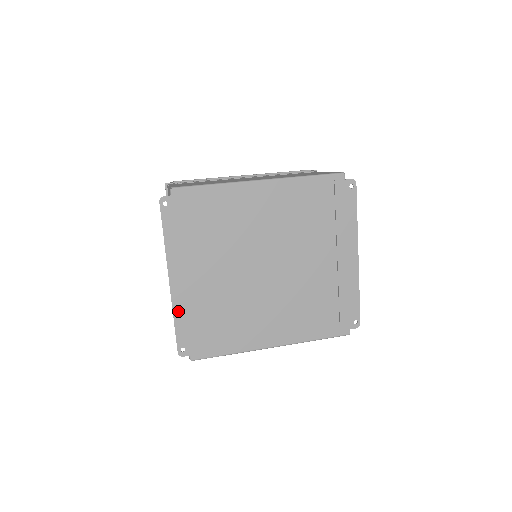
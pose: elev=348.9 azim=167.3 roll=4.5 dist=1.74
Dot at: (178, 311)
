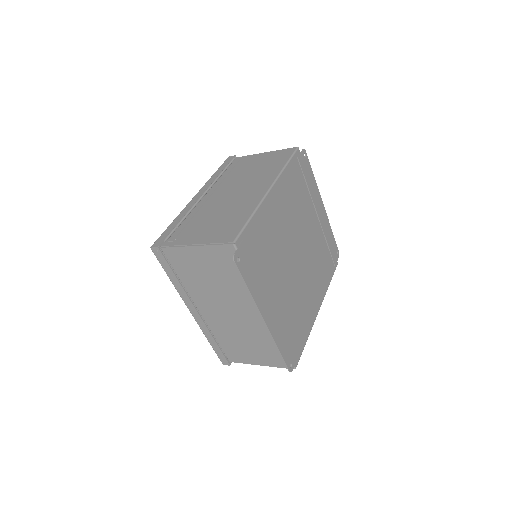
Dot at: (278, 340)
